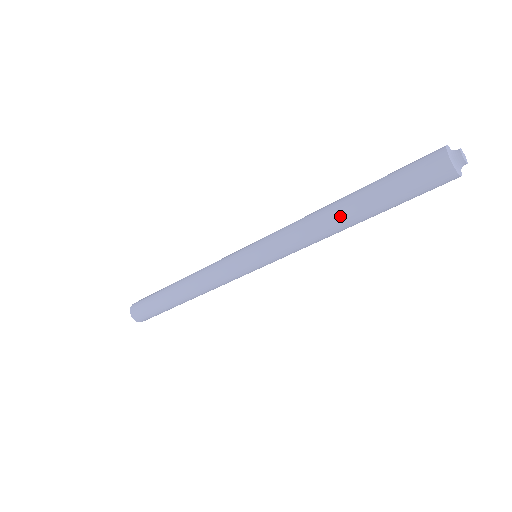
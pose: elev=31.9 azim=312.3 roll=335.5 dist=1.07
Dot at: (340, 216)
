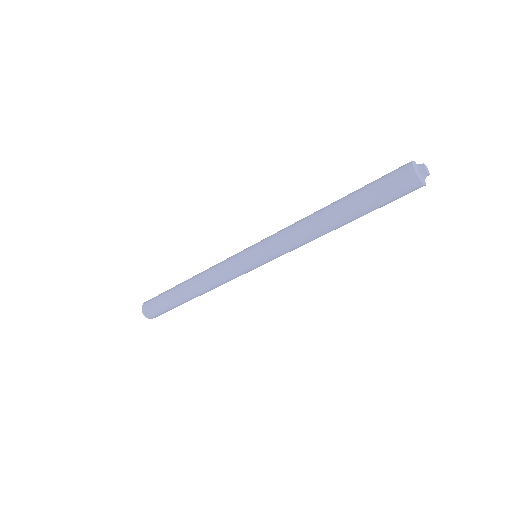
Dot at: (325, 211)
